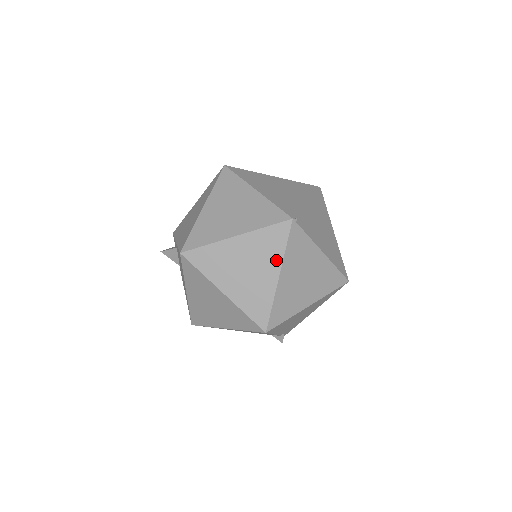
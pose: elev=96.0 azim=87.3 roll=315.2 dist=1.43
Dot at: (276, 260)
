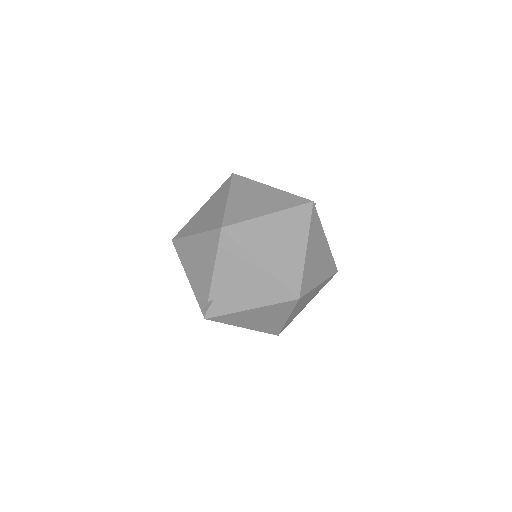
Dot at: (279, 207)
